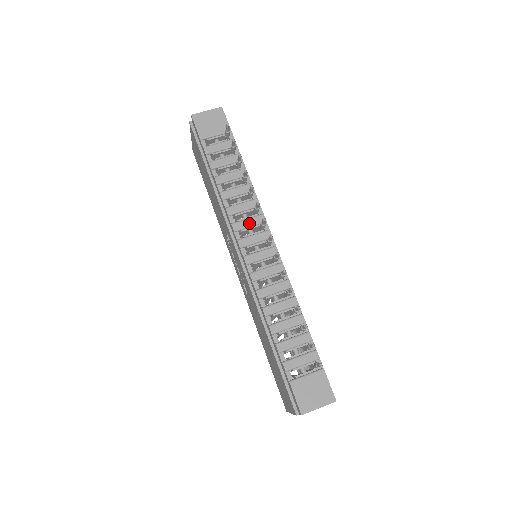
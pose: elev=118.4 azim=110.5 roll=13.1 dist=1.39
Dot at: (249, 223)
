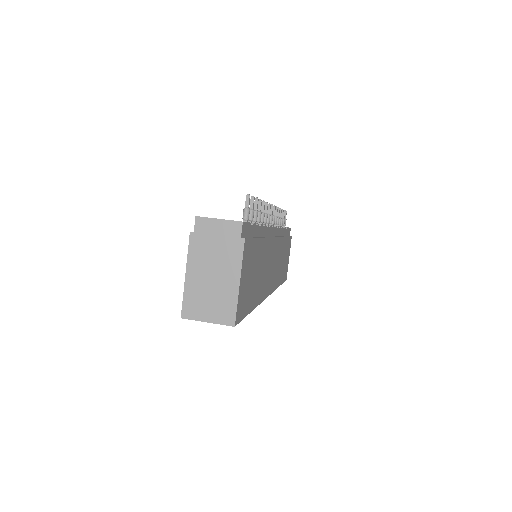
Dot at: occluded
